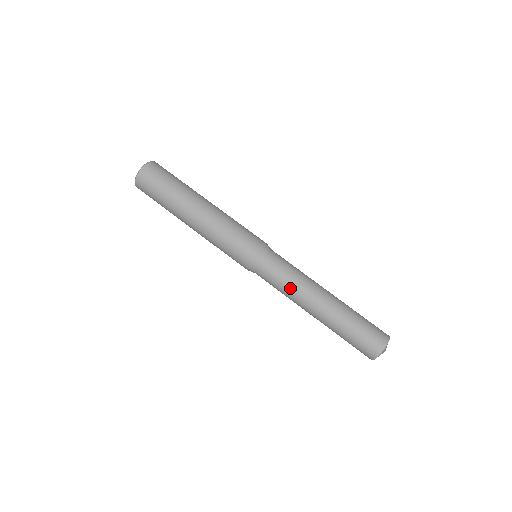
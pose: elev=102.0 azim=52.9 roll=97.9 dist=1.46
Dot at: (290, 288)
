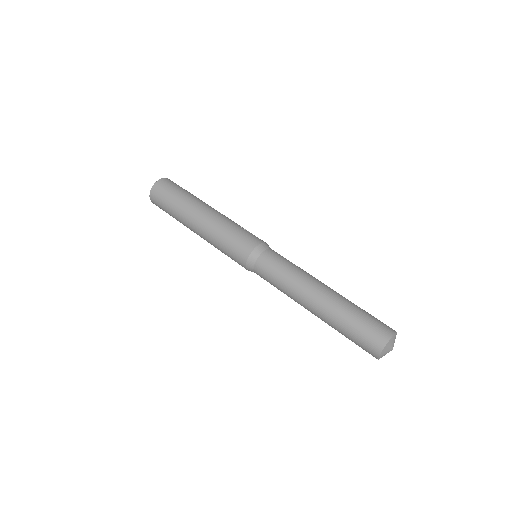
Dot at: (284, 285)
